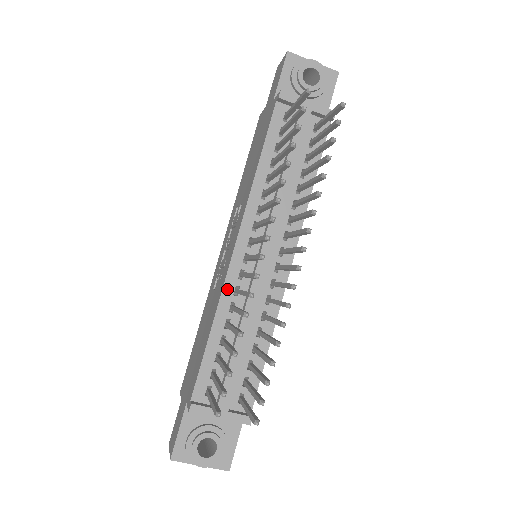
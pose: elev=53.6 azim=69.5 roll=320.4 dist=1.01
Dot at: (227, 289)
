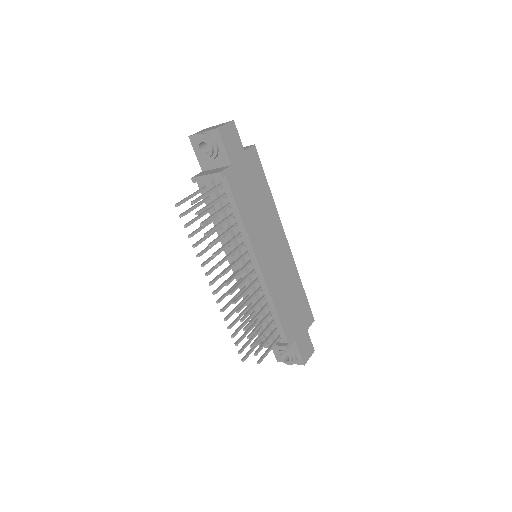
Dot at: (241, 288)
